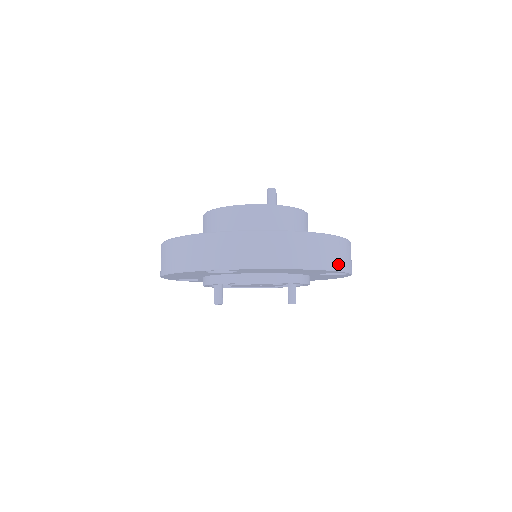
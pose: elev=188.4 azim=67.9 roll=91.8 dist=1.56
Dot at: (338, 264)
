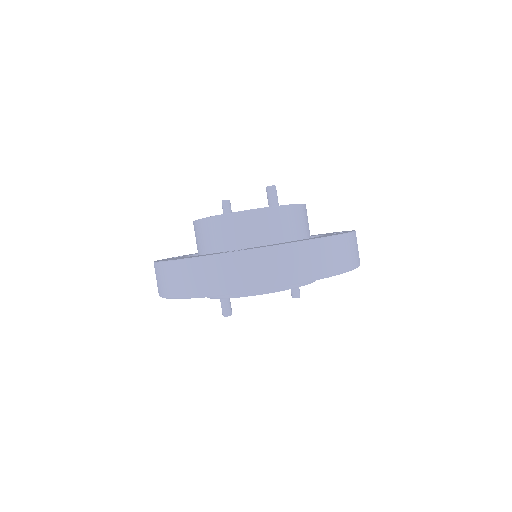
Dot at: (354, 262)
